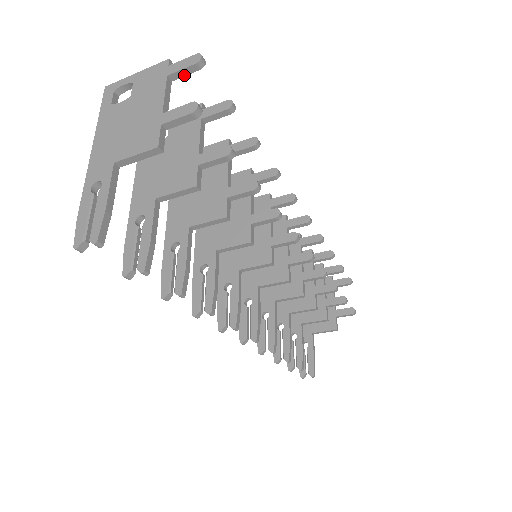
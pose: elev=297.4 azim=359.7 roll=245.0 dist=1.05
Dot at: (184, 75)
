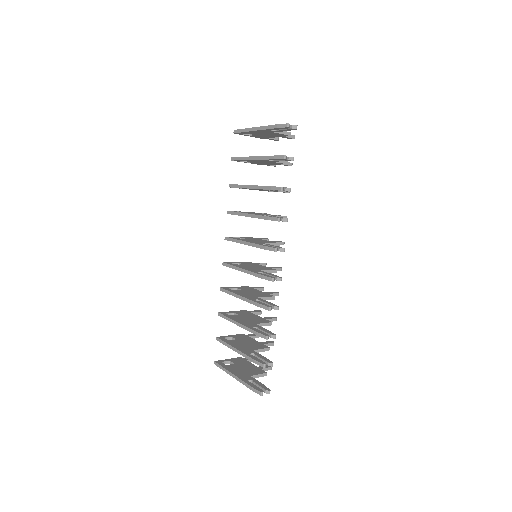
Dot at: (272, 139)
